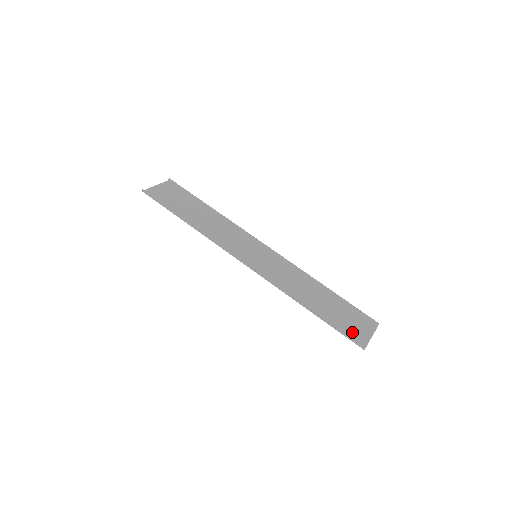
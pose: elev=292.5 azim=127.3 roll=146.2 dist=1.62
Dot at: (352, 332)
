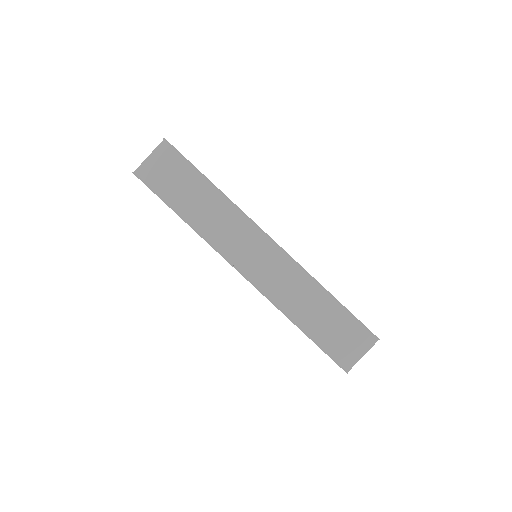
Dot at: (342, 352)
